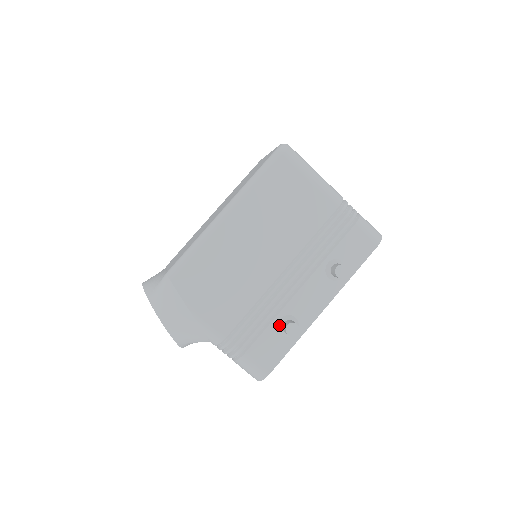
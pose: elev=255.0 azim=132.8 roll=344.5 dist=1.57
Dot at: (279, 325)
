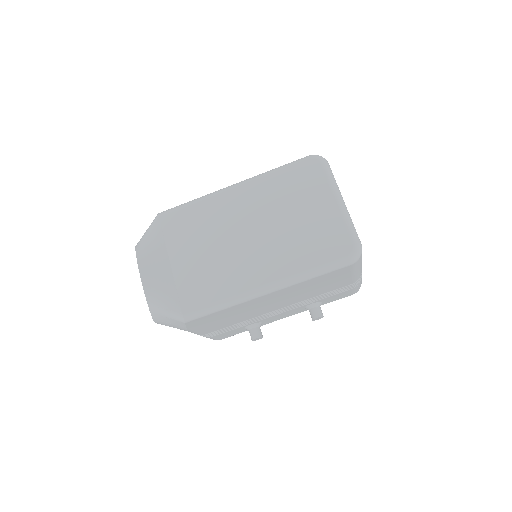
Dot at: (248, 327)
